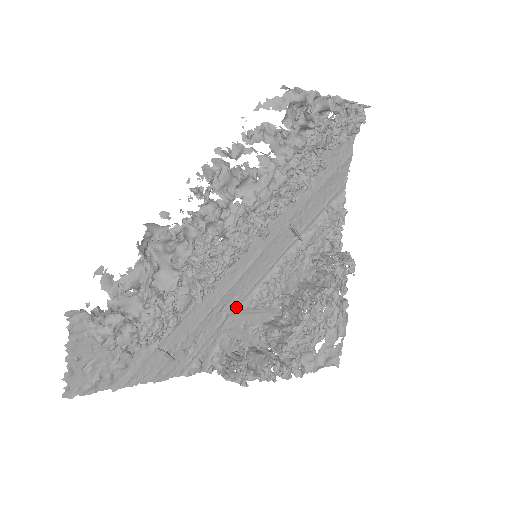
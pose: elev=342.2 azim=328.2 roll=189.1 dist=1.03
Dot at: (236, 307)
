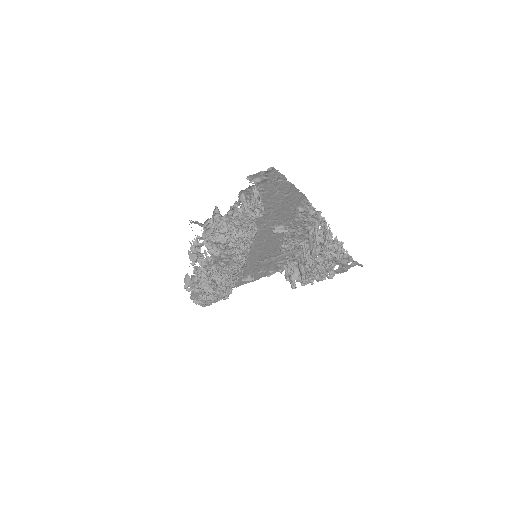
Dot at: (273, 255)
